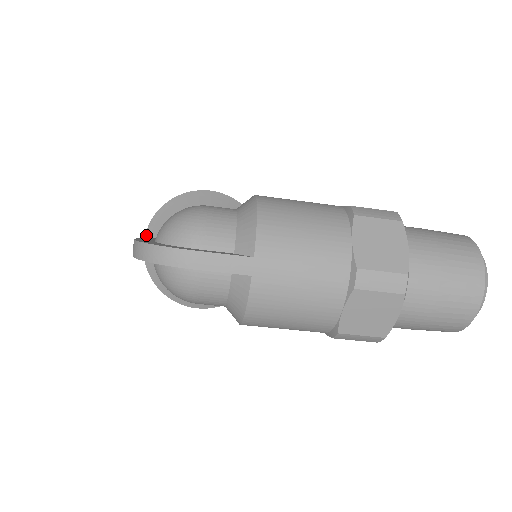
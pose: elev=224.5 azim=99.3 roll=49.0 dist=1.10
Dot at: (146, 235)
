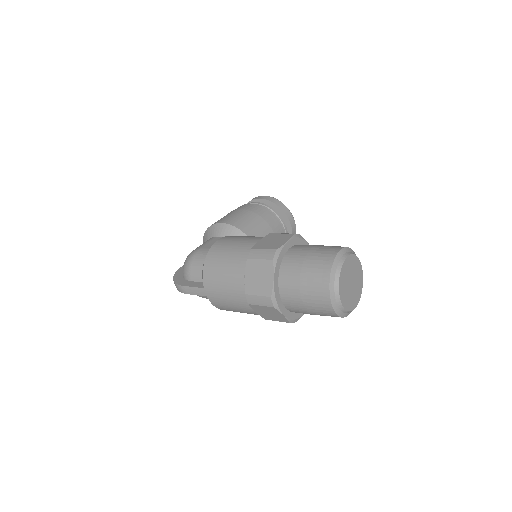
Dot at: occluded
